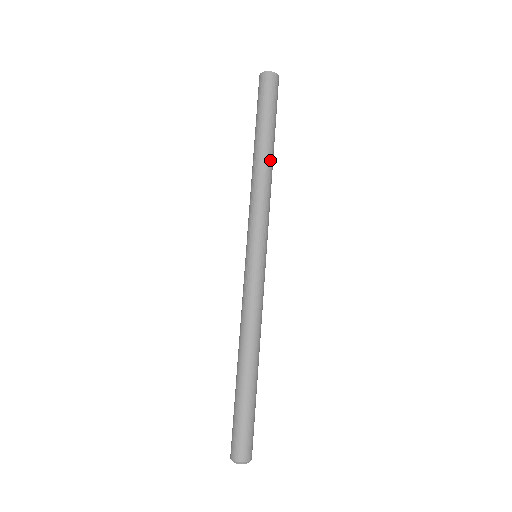
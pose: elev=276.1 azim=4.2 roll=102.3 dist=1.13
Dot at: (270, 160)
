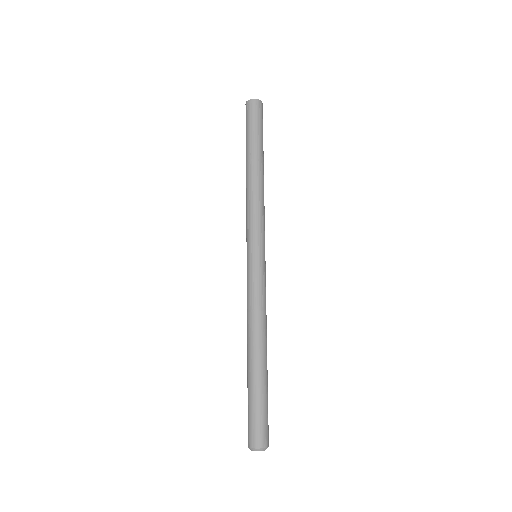
Dot at: (263, 173)
